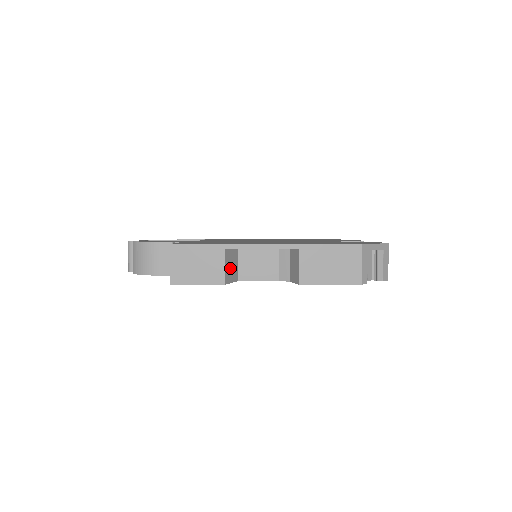
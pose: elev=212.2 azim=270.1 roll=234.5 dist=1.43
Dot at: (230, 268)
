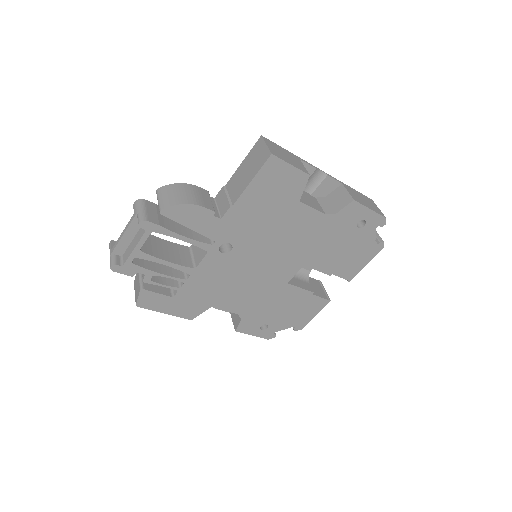
Dot at: occluded
